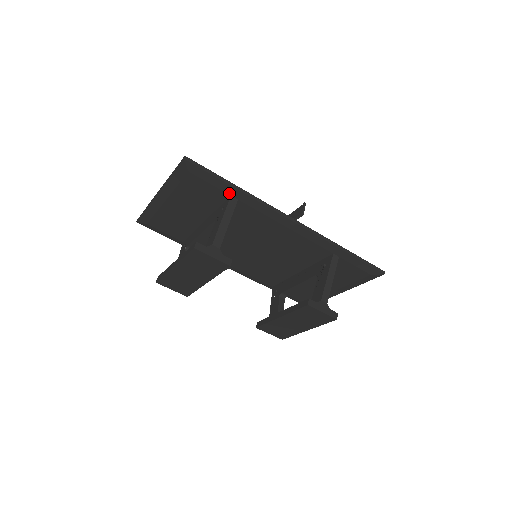
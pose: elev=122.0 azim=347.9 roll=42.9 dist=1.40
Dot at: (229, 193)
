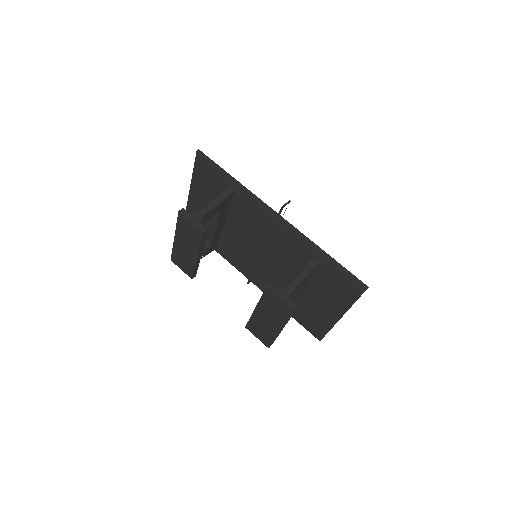
Dot at: (228, 184)
